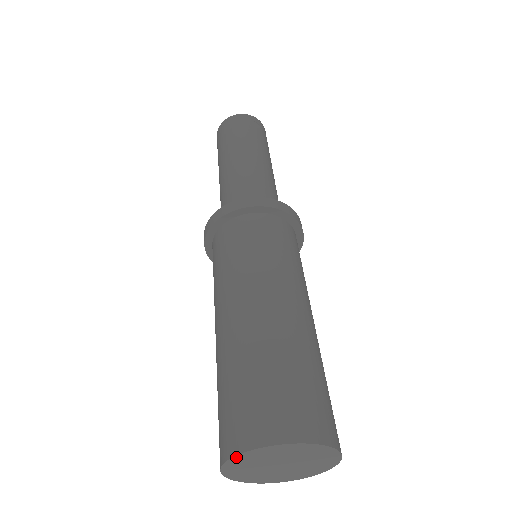
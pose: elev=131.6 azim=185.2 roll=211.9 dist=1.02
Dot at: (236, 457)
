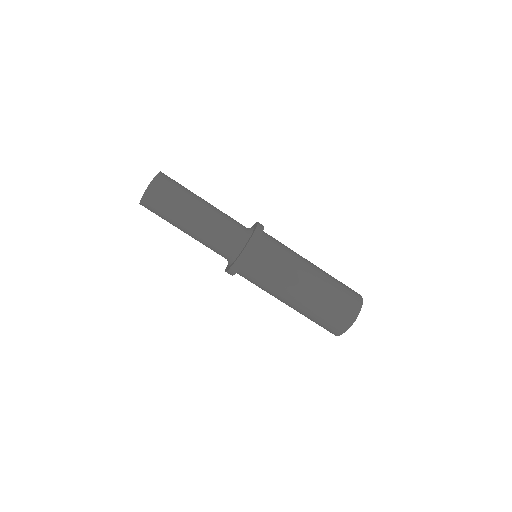
Dot at: (342, 333)
